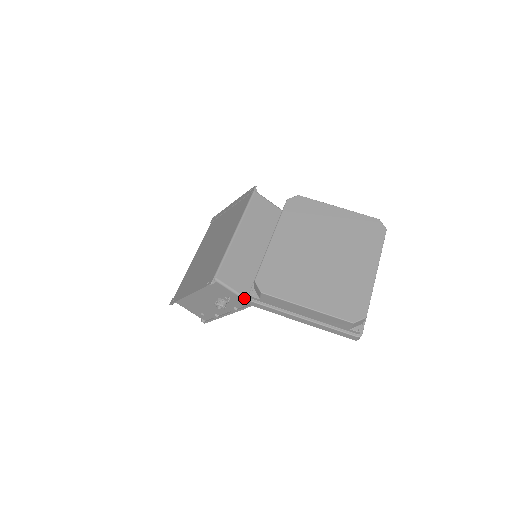
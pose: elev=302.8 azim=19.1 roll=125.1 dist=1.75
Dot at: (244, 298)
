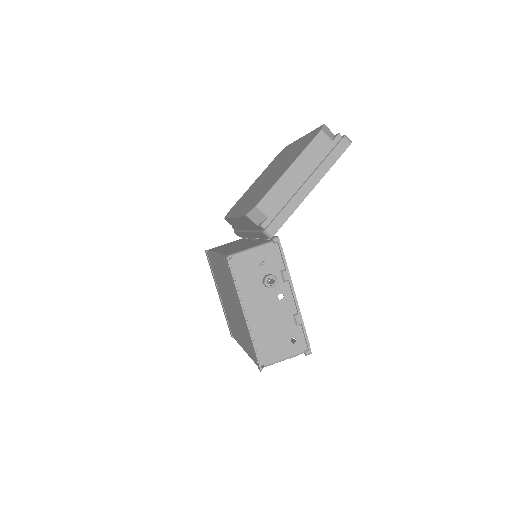
Dot at: (267, 243)
